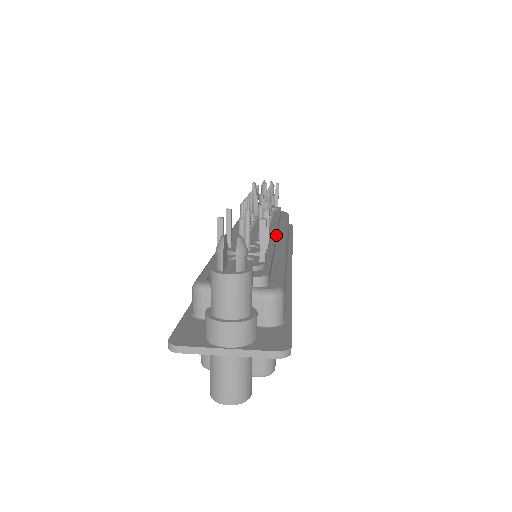
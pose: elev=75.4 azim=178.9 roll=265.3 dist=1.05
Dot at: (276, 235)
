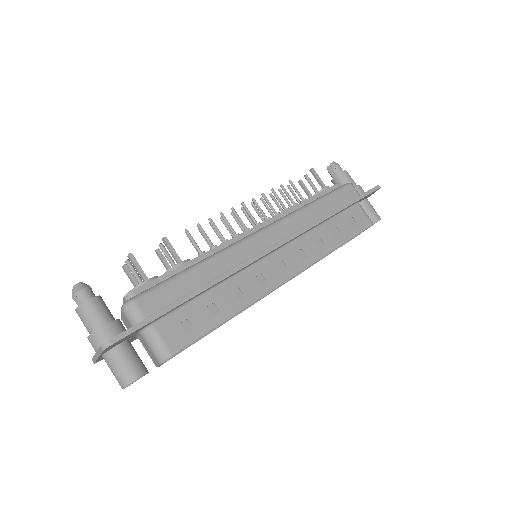
Dot at: (243, 235)
